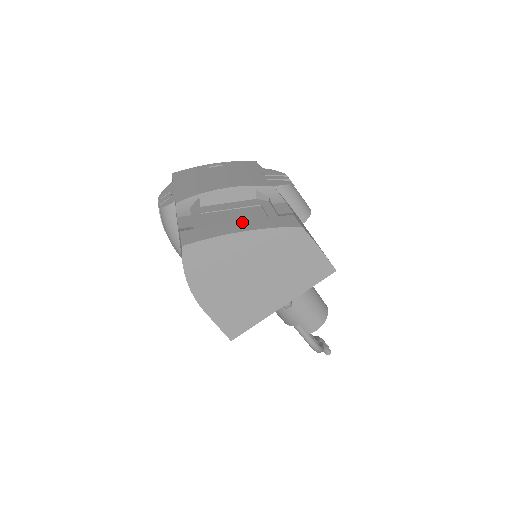
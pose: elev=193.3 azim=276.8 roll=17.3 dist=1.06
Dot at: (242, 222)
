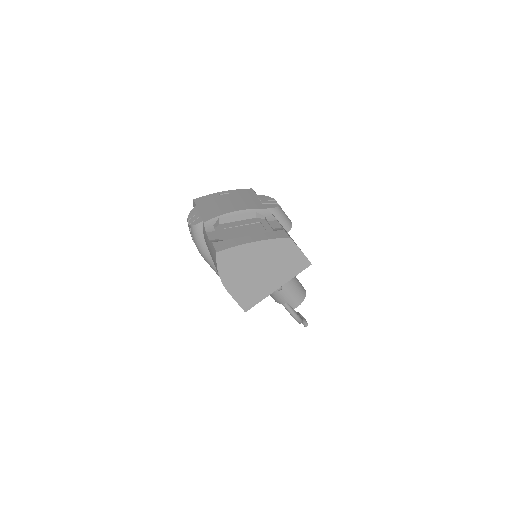
Dot at: (252, 236)
